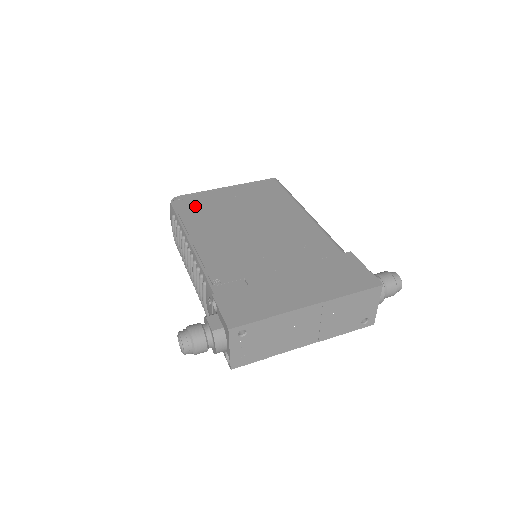
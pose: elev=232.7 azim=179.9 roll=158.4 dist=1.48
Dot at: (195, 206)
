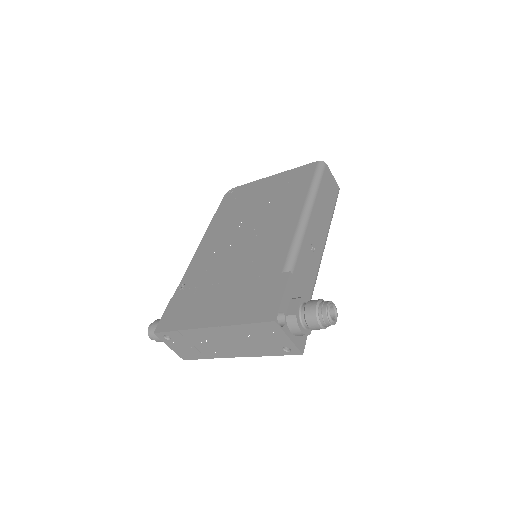
Dot at: (234, 200)
